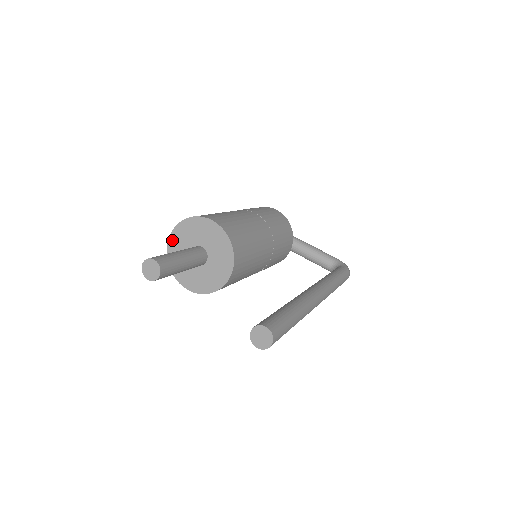
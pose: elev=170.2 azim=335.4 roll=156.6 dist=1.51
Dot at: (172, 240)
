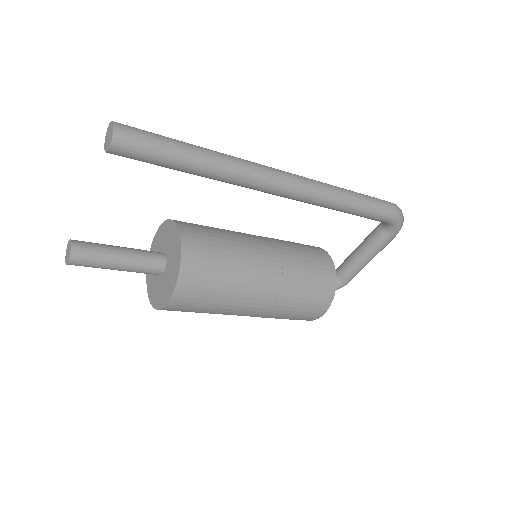
Dot at: (149, 288)
